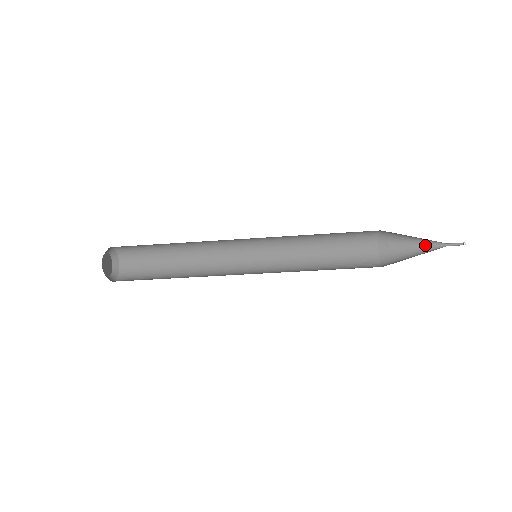
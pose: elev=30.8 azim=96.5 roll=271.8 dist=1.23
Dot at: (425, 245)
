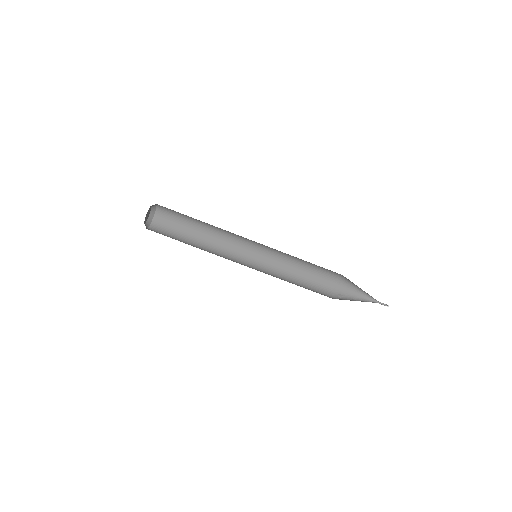
Dot at: (363, 300)
